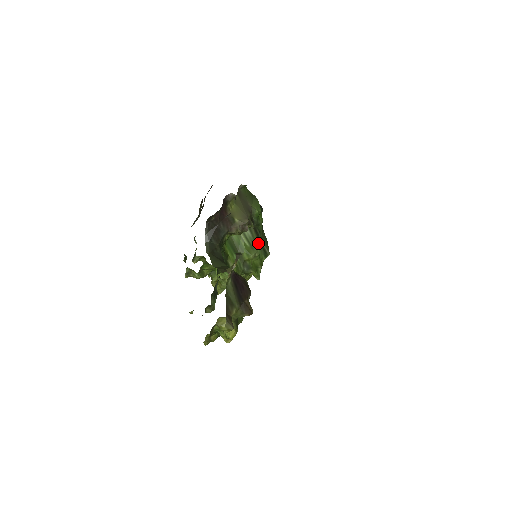
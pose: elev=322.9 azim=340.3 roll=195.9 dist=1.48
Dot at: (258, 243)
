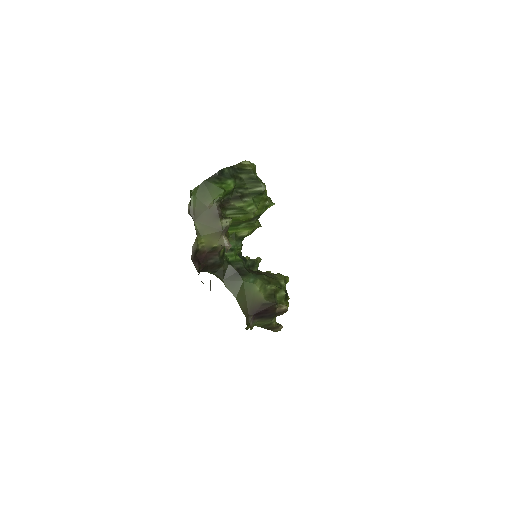
Dot at: (247, 201)
